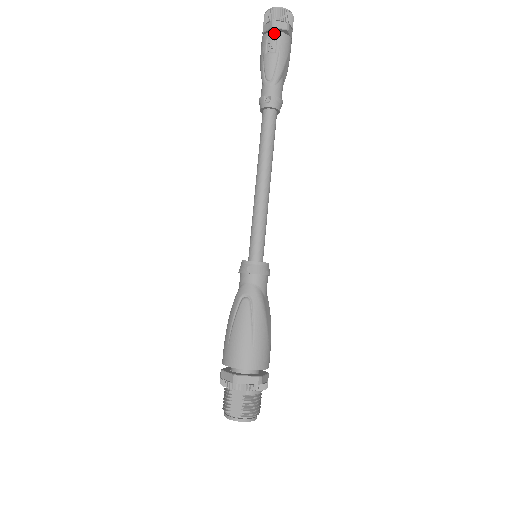
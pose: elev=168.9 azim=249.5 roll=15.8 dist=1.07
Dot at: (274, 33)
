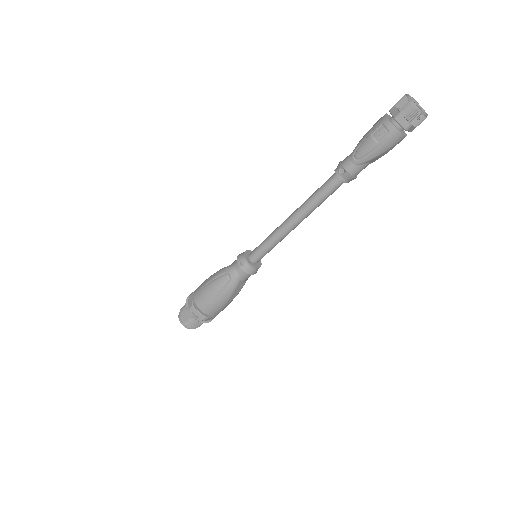
Dot at: (391, 125)
